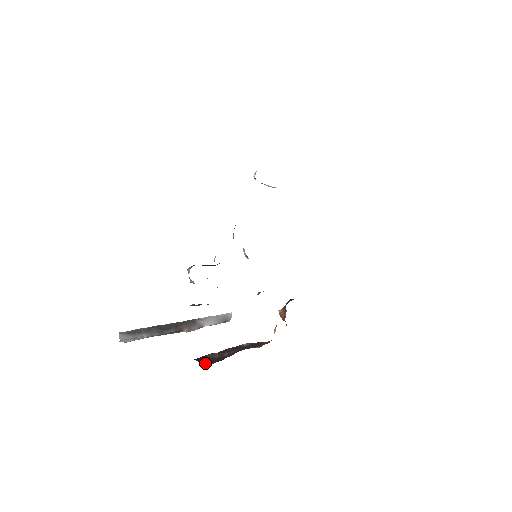
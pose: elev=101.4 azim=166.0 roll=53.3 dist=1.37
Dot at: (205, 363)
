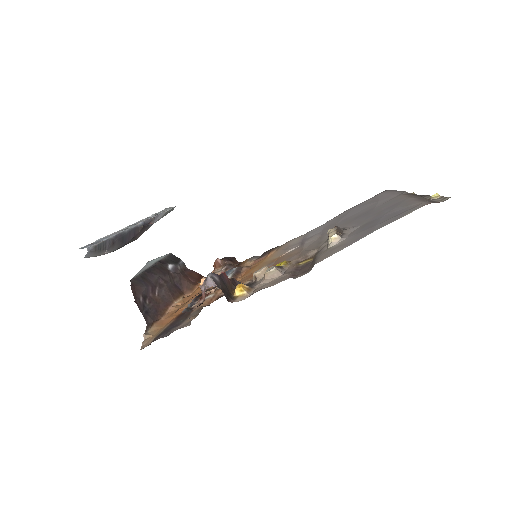
Dot at: (143, 313)
